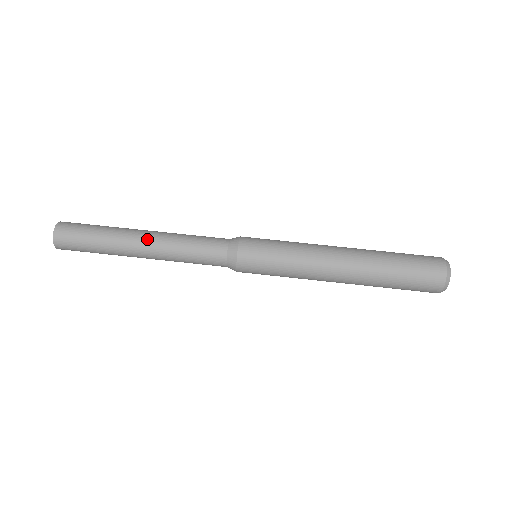
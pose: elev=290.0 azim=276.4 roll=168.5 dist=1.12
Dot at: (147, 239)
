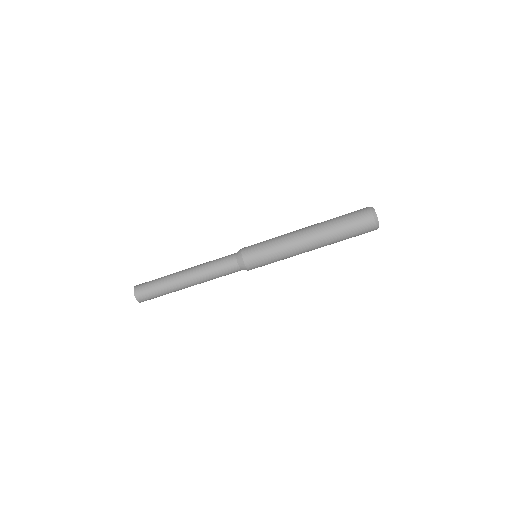
Dot at: (191, 283)
